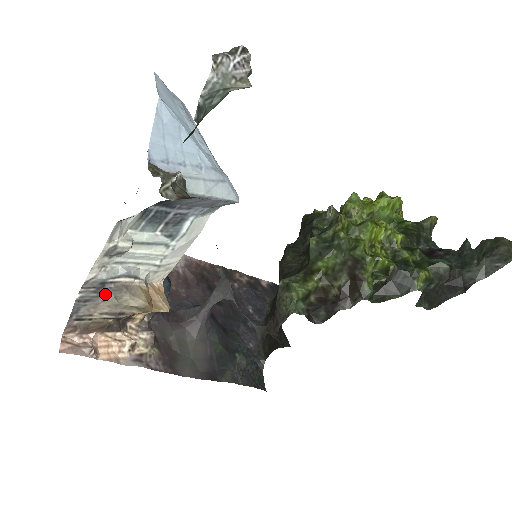
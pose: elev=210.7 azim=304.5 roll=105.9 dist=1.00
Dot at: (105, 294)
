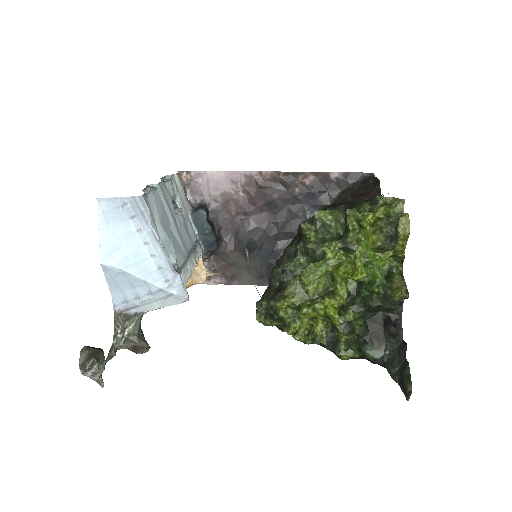
Dot at: occluded
